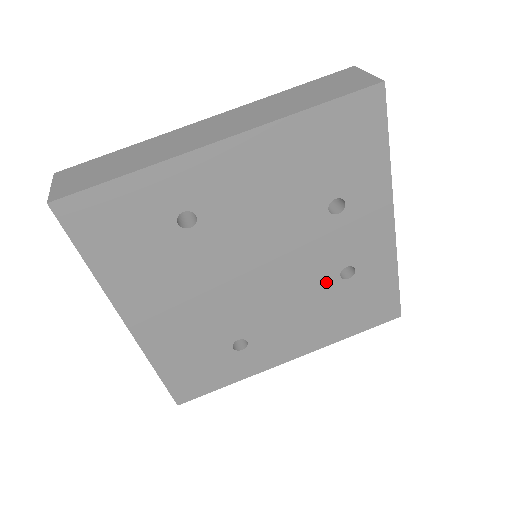
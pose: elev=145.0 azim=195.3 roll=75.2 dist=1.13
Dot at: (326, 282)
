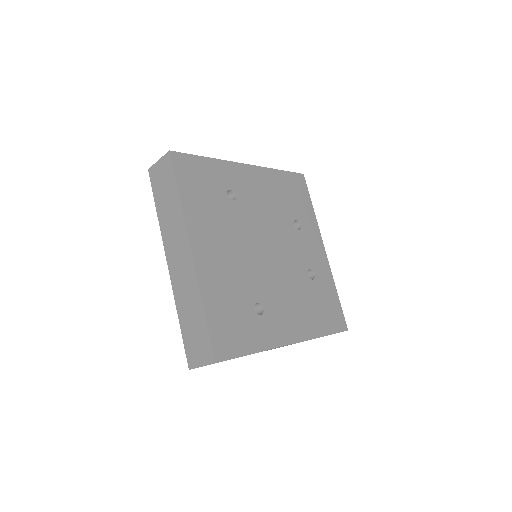
Dot at: (301, 276)
